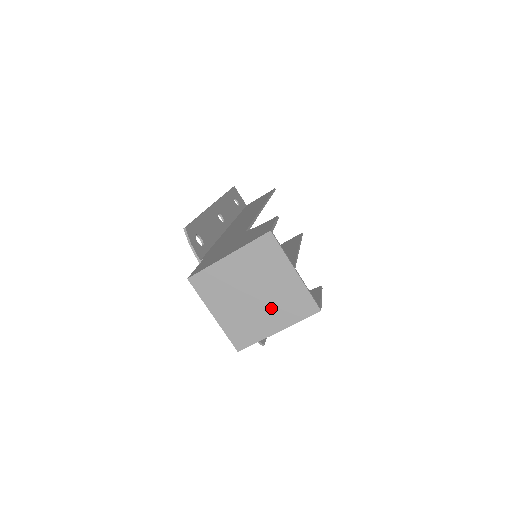
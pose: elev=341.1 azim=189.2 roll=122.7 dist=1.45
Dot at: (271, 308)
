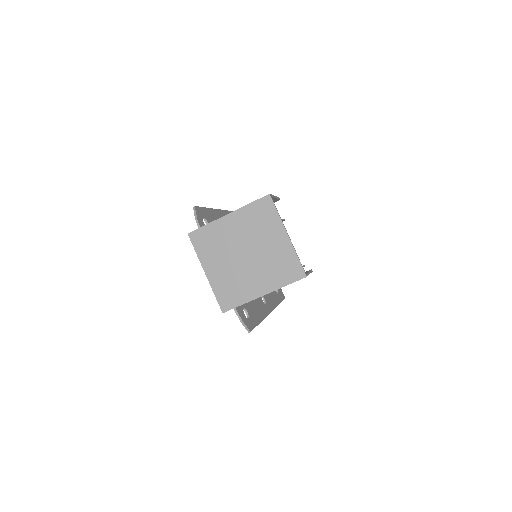
Dot at: (260, 270)
